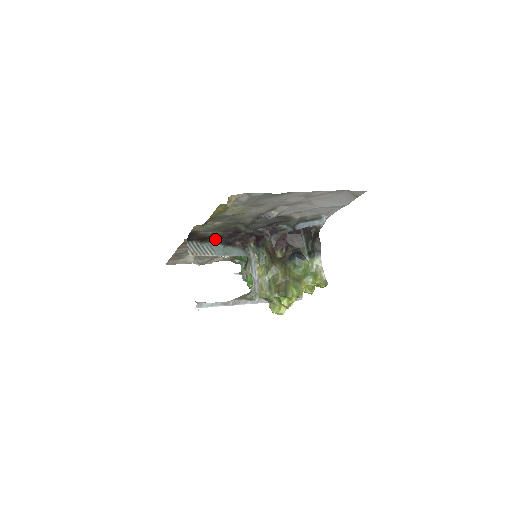
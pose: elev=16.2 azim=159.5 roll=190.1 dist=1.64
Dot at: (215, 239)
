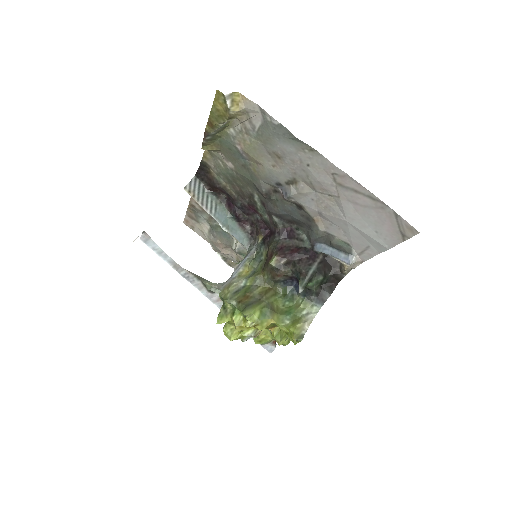
Dot at: (227, 201)
